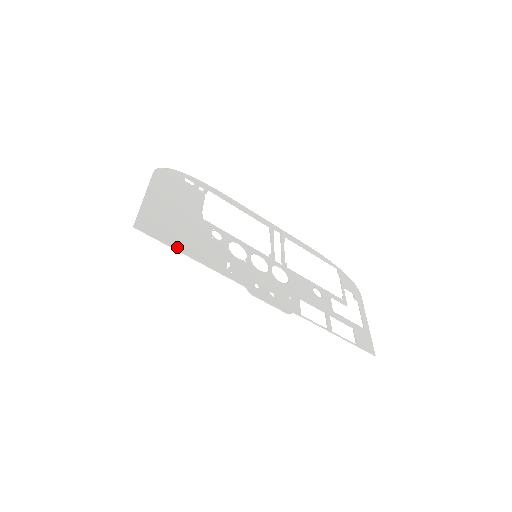
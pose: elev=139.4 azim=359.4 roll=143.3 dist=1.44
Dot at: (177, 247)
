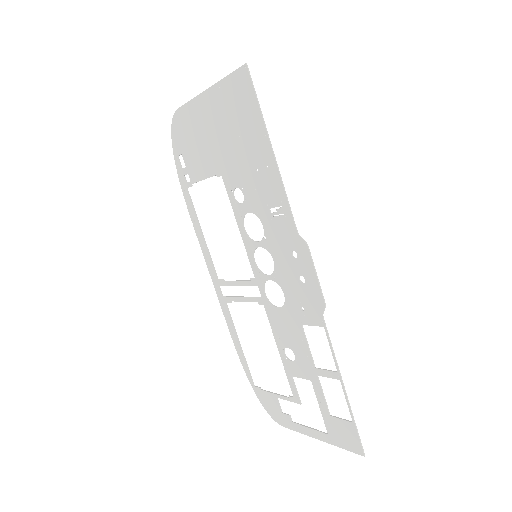
Dot at: (263, 129)
